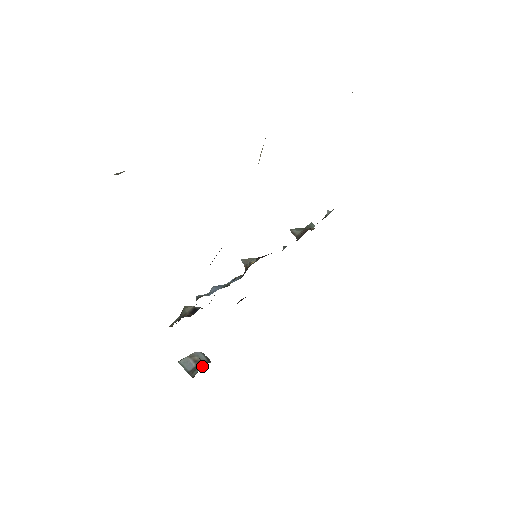
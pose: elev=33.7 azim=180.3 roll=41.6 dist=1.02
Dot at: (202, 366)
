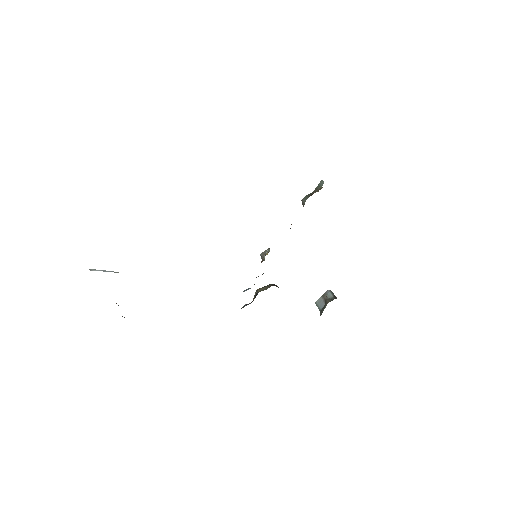
Dot at: (326, 305)
